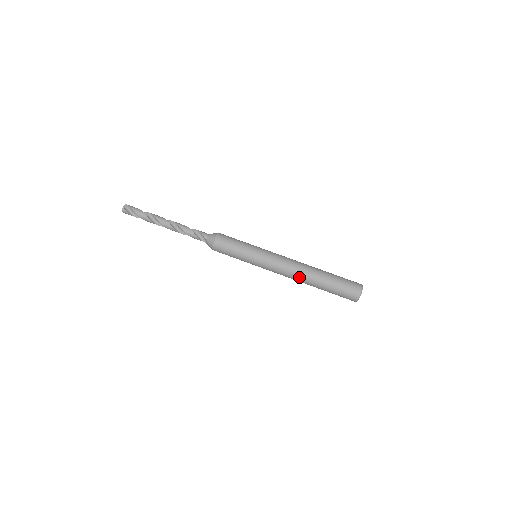
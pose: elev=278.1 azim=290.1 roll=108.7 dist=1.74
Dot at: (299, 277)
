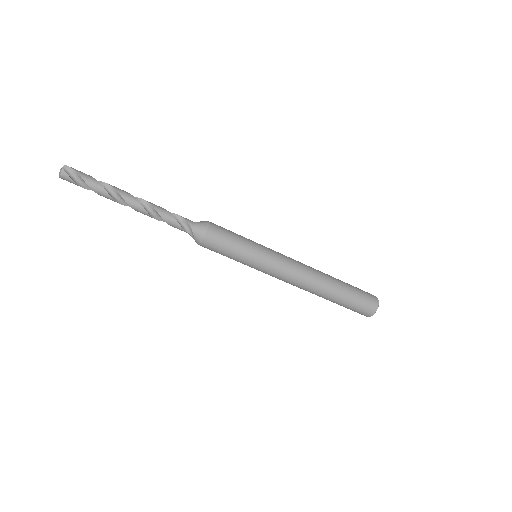
Dot at: (311, 285)
